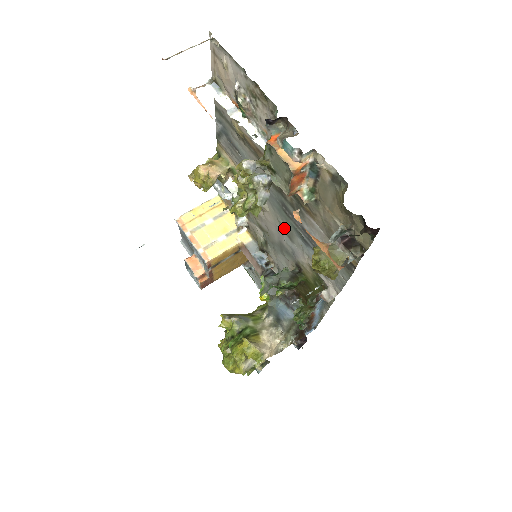
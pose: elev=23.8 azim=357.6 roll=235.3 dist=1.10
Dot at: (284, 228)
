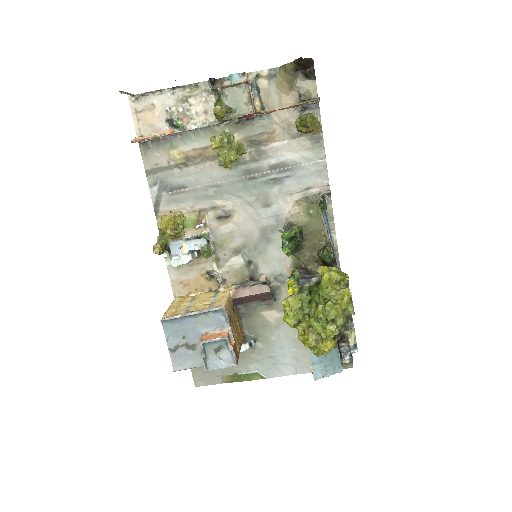
Dot at: (257, 203)
